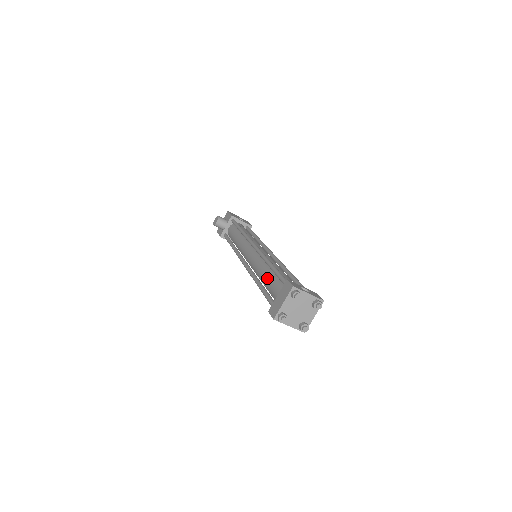
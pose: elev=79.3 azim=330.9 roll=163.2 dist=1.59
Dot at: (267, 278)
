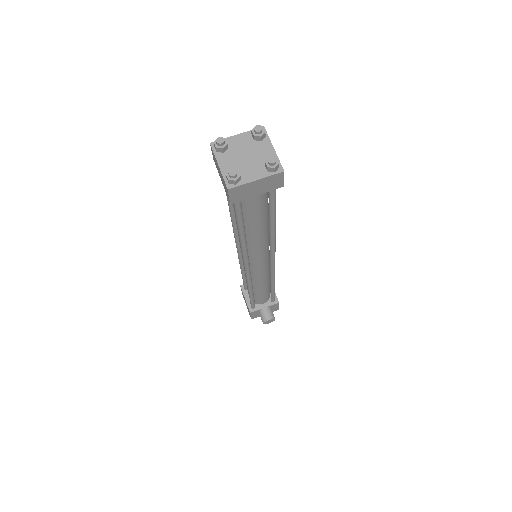
Dot at: occluded
